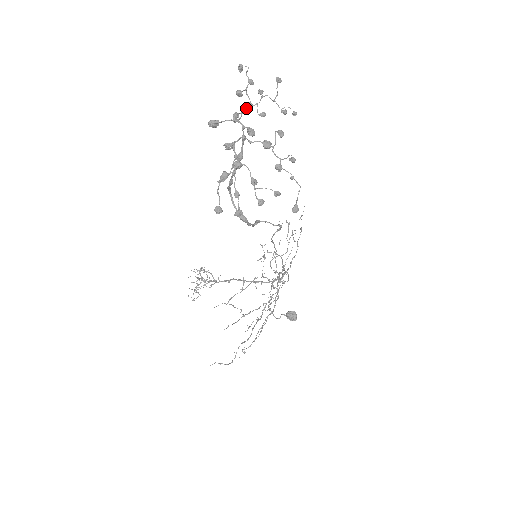
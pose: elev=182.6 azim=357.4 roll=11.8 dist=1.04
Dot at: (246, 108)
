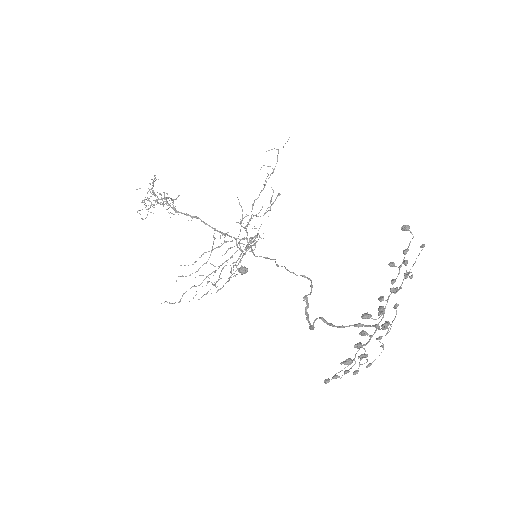
Dot at: (392, 292)
